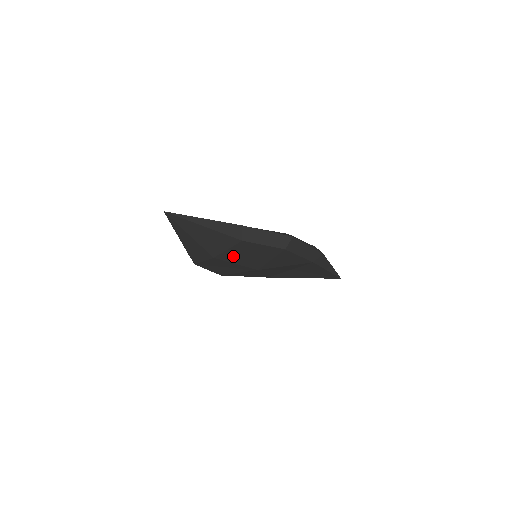
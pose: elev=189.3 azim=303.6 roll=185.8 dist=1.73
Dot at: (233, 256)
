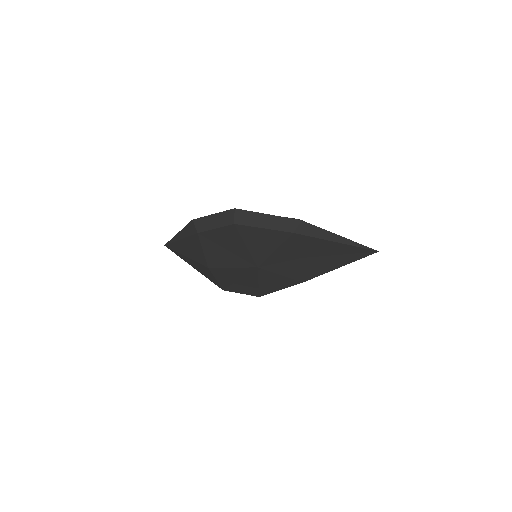
Dot at: (217, 258)
